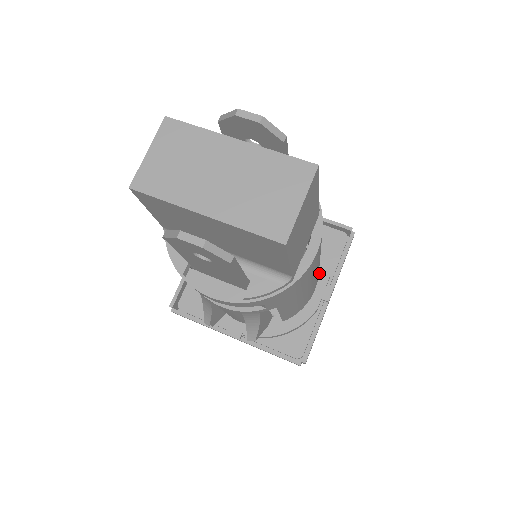
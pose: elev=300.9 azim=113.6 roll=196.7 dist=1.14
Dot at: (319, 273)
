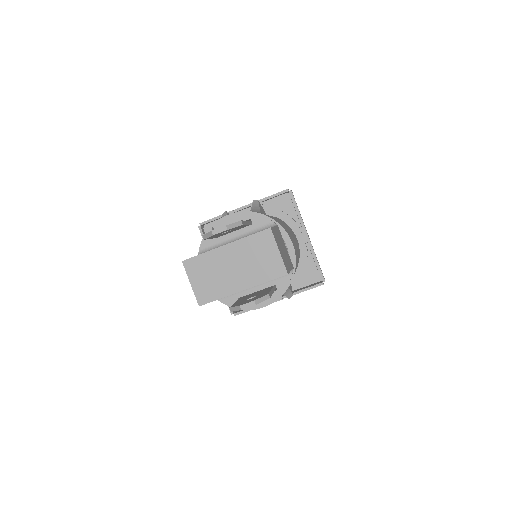
Dot at: (292, 229)
